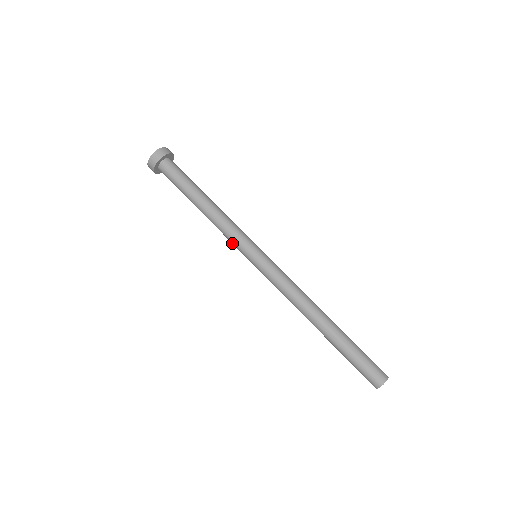
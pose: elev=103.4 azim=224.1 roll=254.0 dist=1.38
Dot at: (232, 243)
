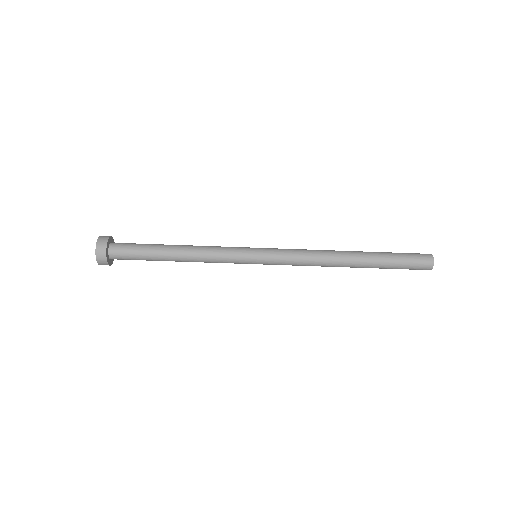
Dot at: occluded
